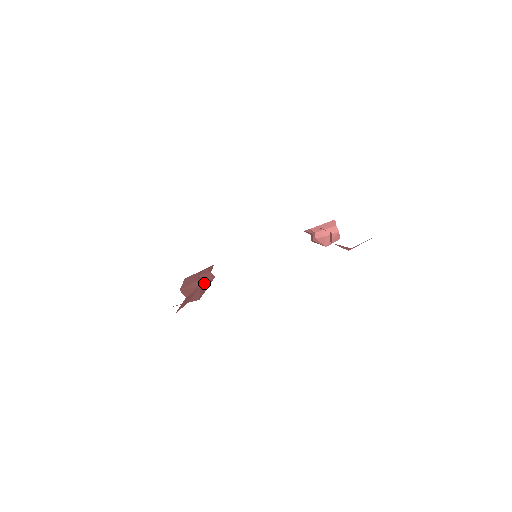
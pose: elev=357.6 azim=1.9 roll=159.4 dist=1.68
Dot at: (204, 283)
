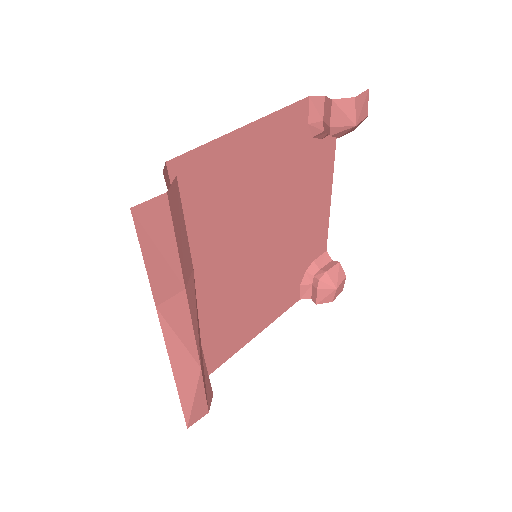
Dot at: occluded
